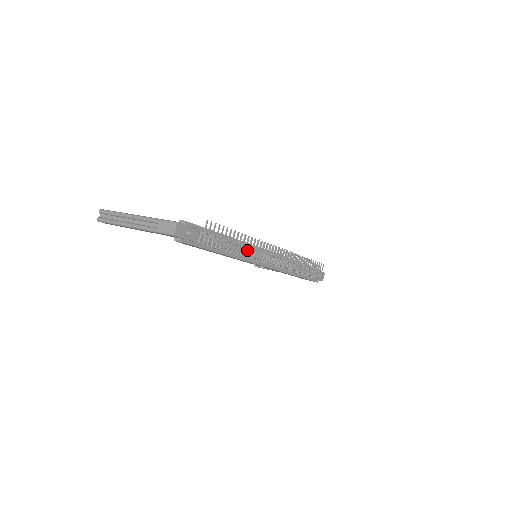
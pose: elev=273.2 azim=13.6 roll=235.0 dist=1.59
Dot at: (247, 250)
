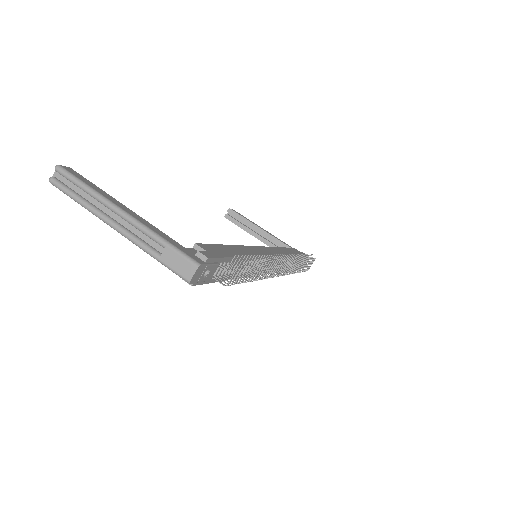
Dot at: occluded
